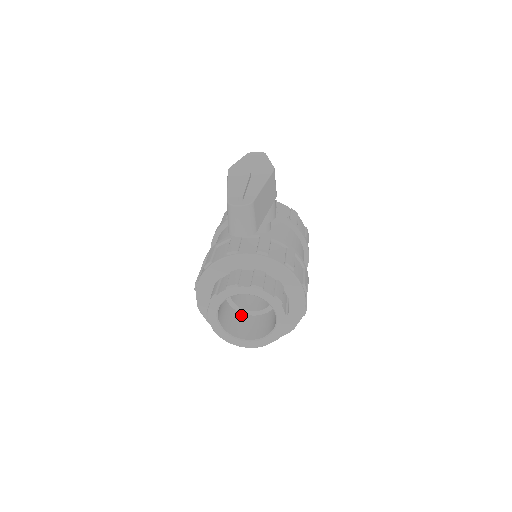
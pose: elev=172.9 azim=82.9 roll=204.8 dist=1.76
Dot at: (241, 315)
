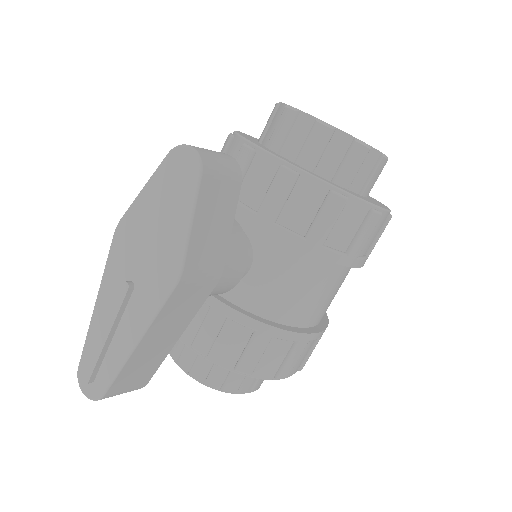
Dot at: occluded
